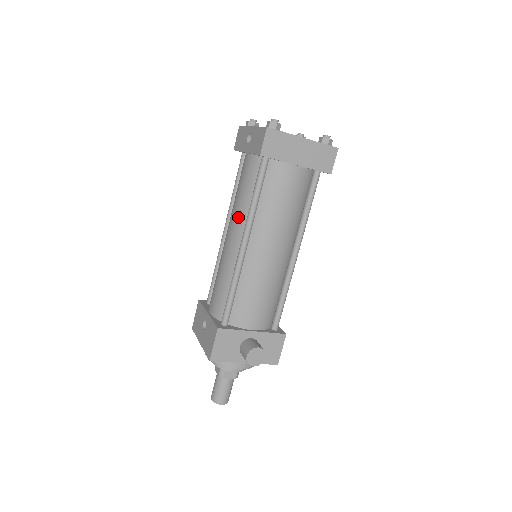
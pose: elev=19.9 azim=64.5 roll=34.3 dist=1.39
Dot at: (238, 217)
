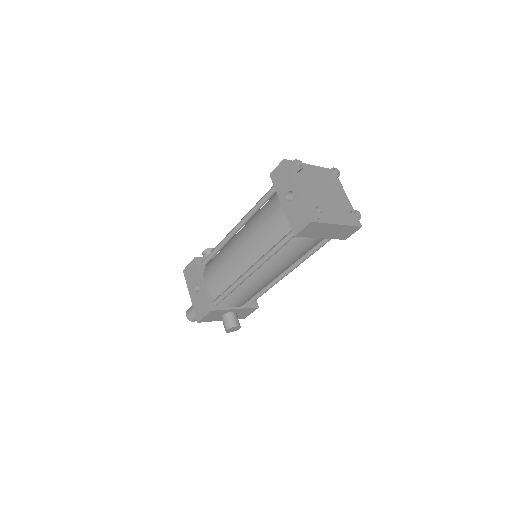
Dot at: (254, 246)
